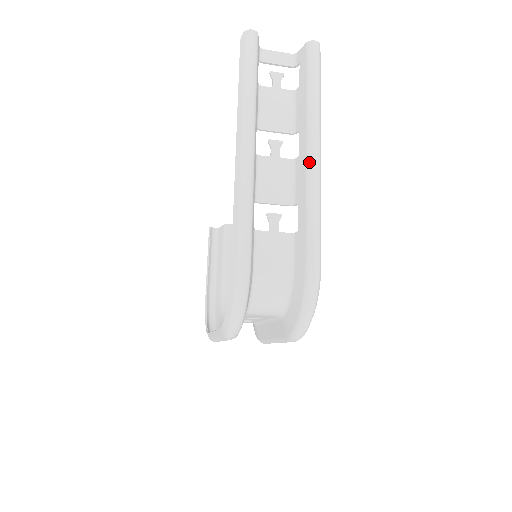
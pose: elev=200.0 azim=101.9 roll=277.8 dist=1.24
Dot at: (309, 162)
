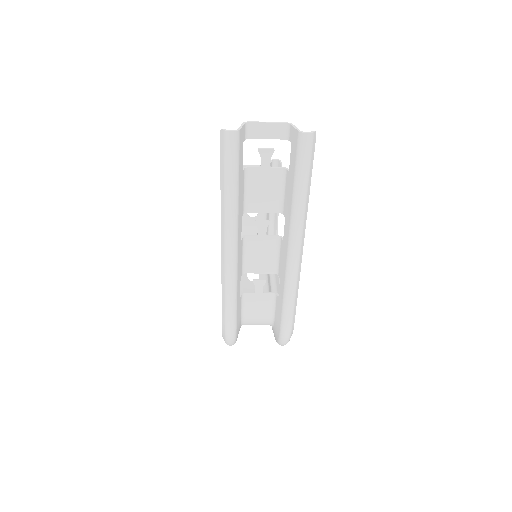
Dot at: (289, 259)
